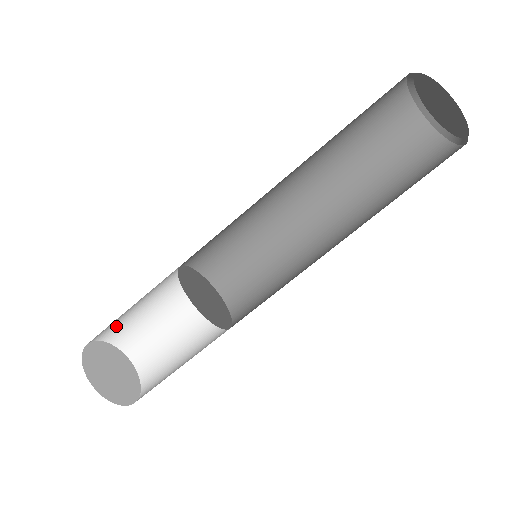
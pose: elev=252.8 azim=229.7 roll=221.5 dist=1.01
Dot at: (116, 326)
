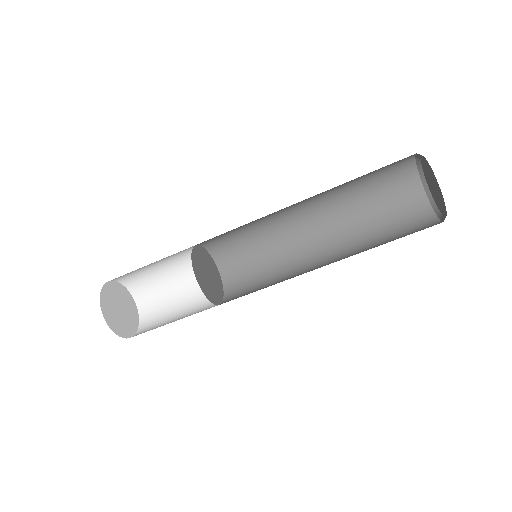
Dot at: occluded
